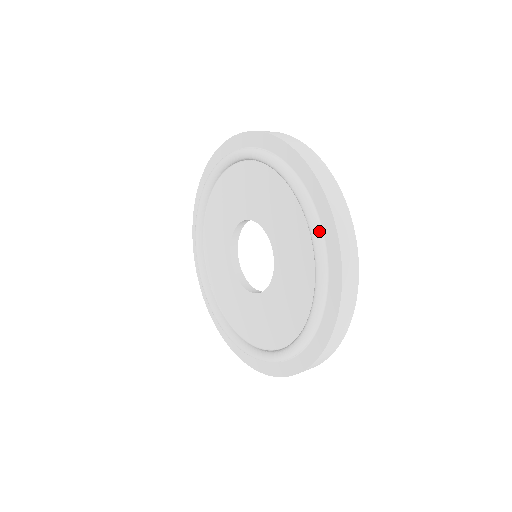
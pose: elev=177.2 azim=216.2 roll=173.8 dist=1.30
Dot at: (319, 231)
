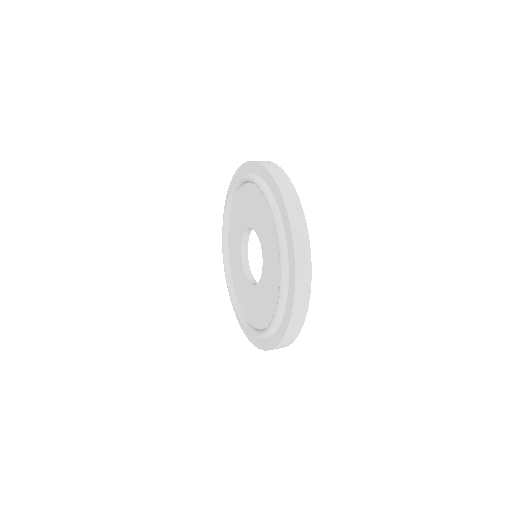
Dot at: (265, 187)
